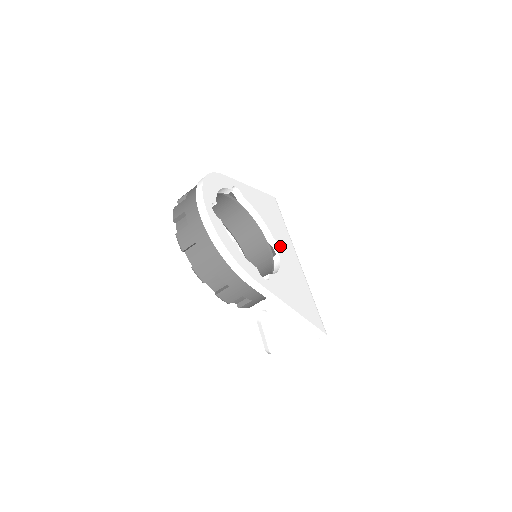
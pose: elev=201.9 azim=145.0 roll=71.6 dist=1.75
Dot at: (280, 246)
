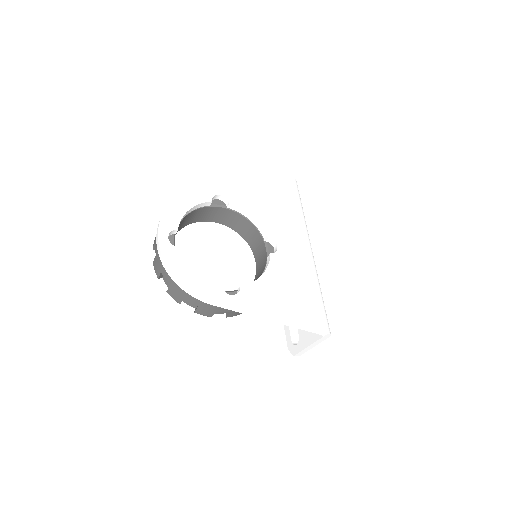
Dot at: (277, 243)
